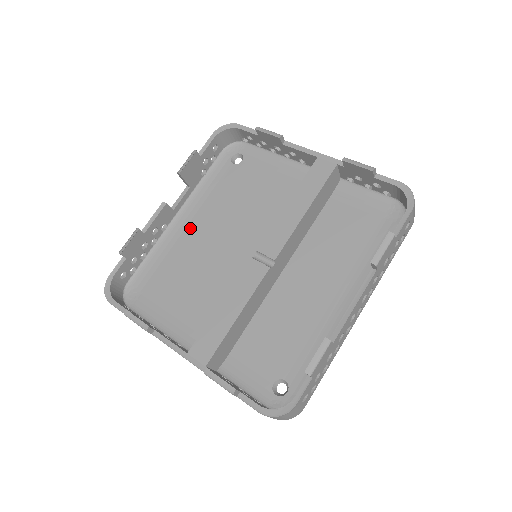
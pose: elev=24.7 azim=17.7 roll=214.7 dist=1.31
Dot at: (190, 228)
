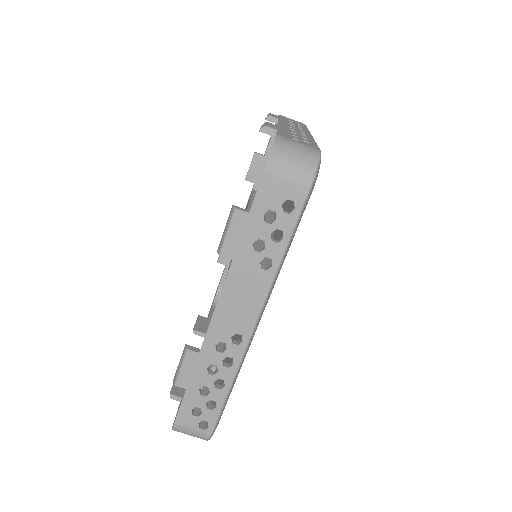
Dot at: occluded
